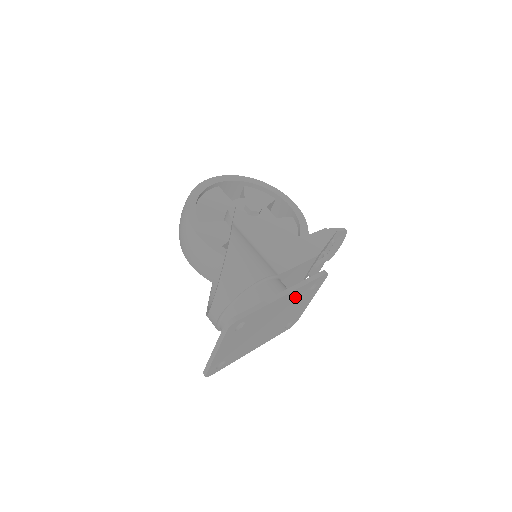
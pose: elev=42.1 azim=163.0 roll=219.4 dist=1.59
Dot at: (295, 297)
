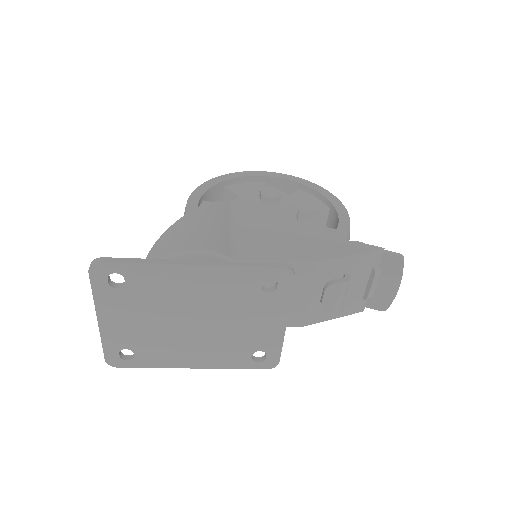
Dot at: (230, 287)
